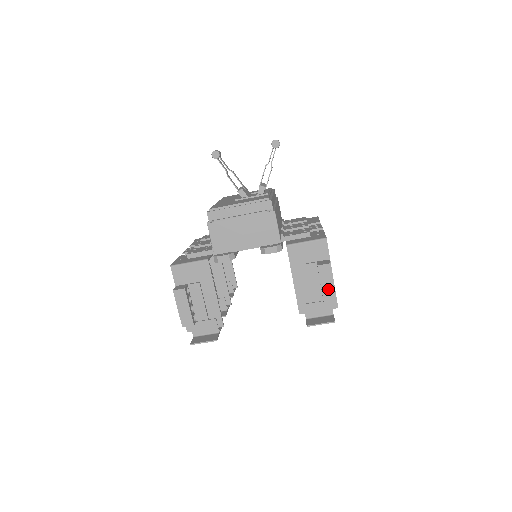
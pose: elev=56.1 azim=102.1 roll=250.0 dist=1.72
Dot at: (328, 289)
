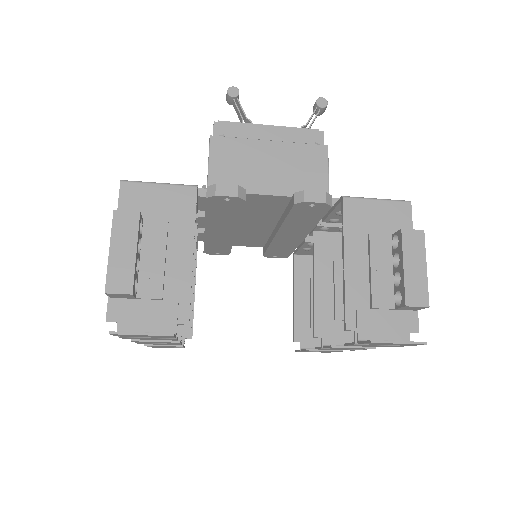
Dot at: (416, 277)
